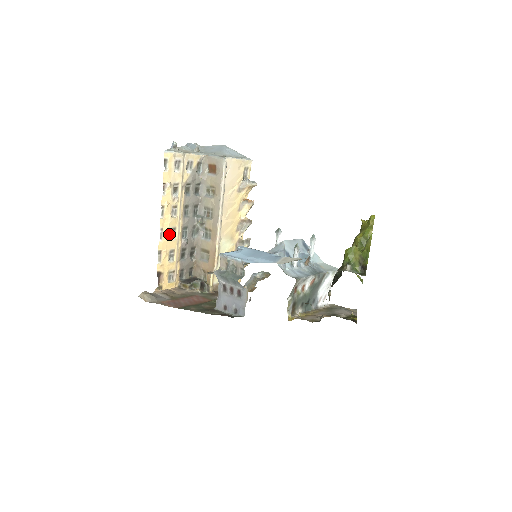
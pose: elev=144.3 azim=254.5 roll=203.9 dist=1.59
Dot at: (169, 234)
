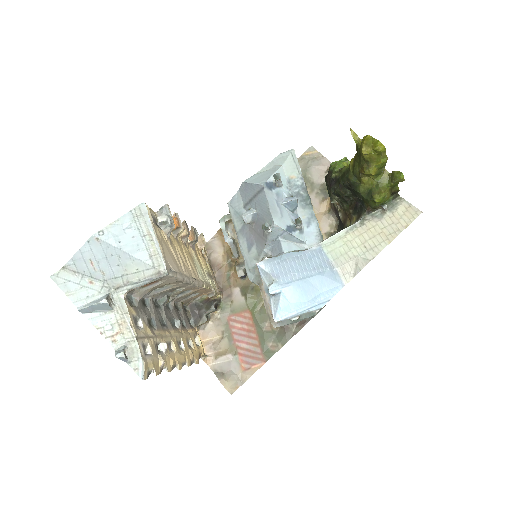
Dot at: (183, 352)
